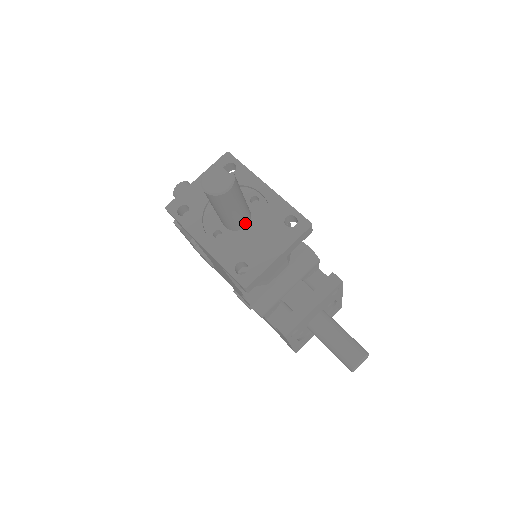
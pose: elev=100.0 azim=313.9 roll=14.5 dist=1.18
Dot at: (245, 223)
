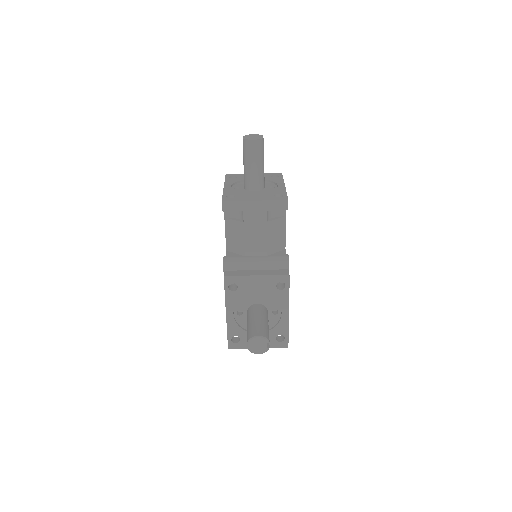
Dot at: (255, 187)
